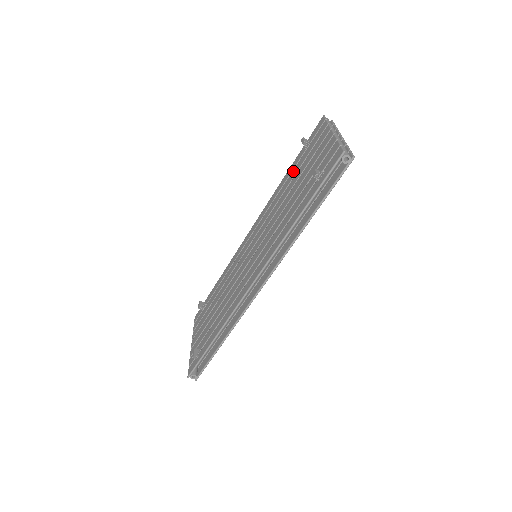
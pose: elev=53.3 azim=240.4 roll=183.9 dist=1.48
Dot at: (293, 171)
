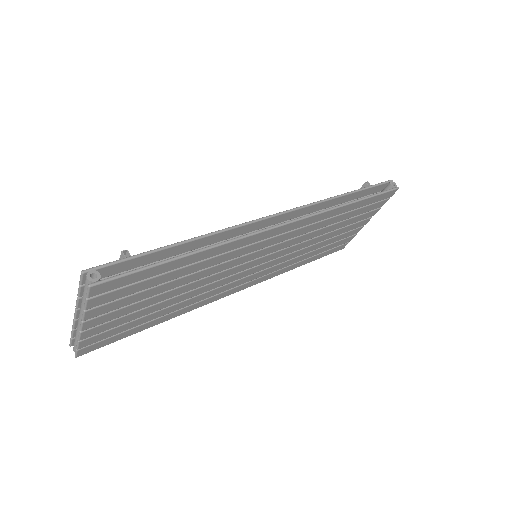
Dot at: occluded
